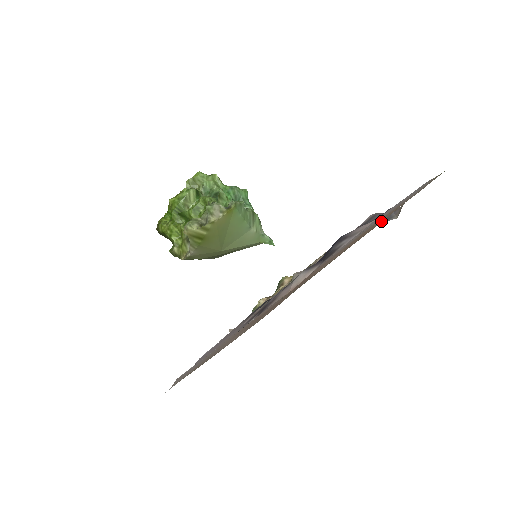
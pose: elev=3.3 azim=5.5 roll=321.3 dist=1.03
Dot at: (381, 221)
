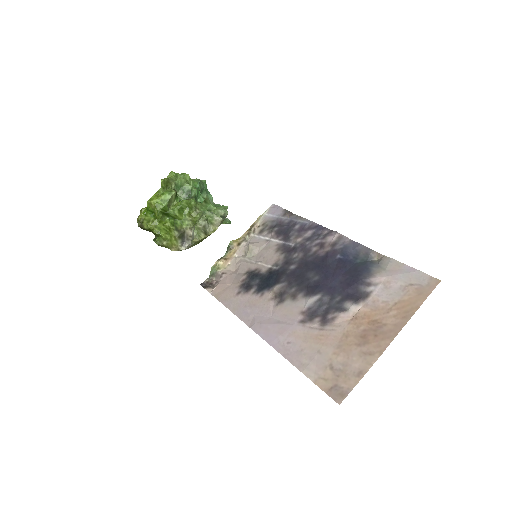
Dot at: (419, 304)
